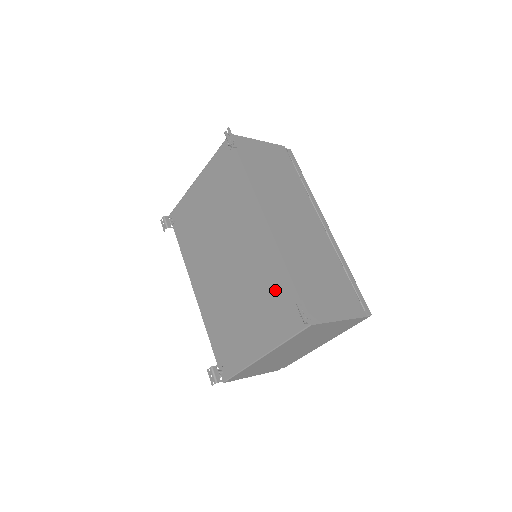
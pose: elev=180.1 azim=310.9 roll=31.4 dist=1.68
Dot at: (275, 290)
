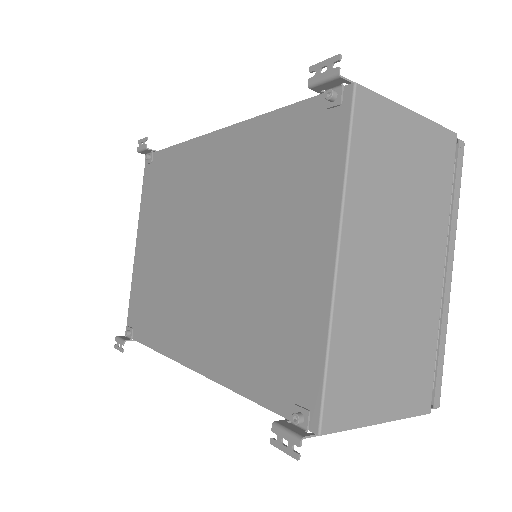
Dot at: (277, 154)
